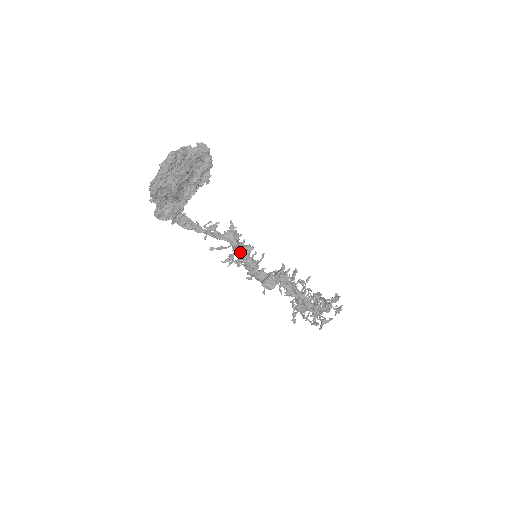
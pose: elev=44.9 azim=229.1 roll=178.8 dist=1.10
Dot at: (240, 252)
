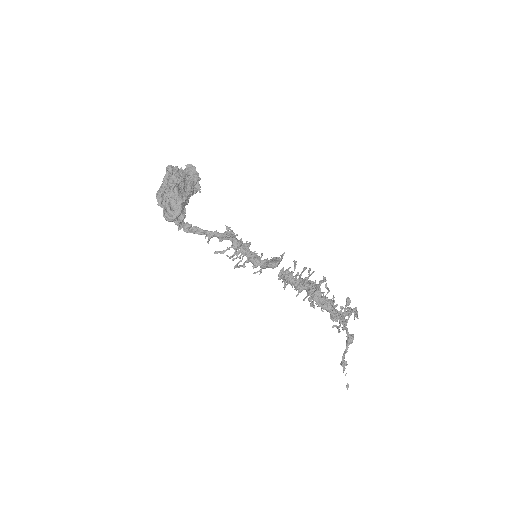
Dot at: (240, 247)
